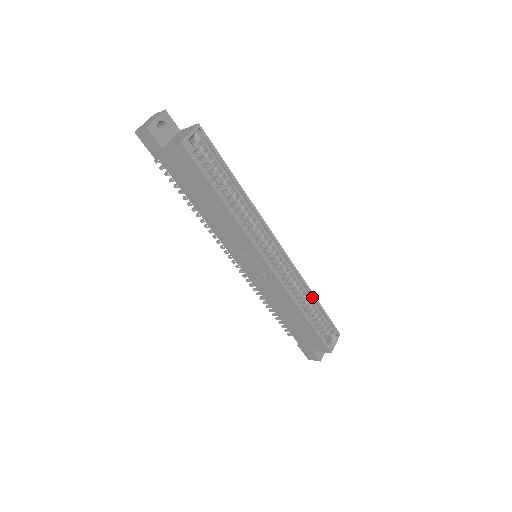
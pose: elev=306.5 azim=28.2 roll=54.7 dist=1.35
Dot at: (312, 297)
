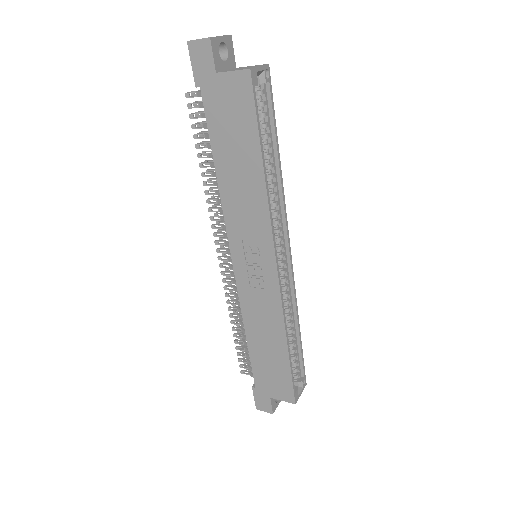
Dot at: (297, 328)
